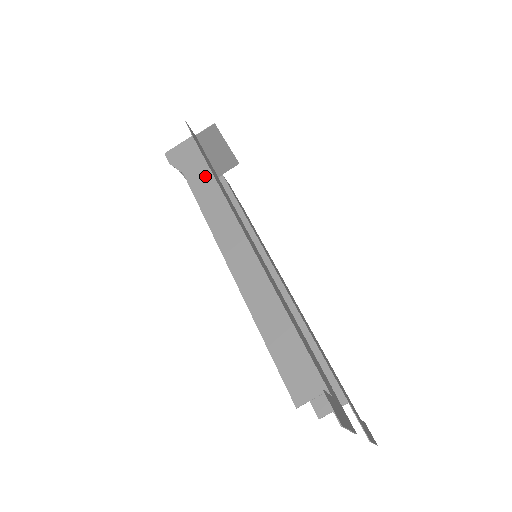
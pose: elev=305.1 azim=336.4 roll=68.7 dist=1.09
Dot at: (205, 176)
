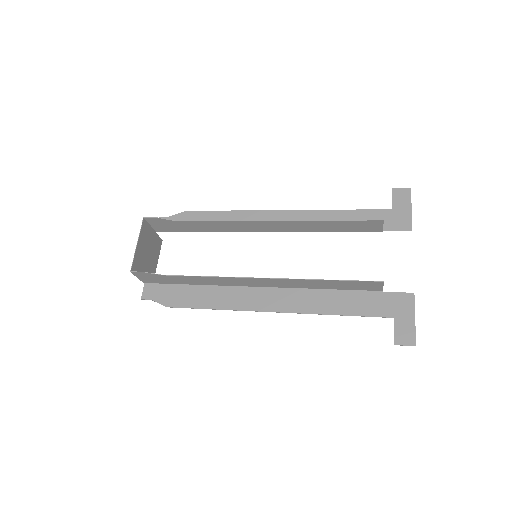
Dot at: (194, 227)
